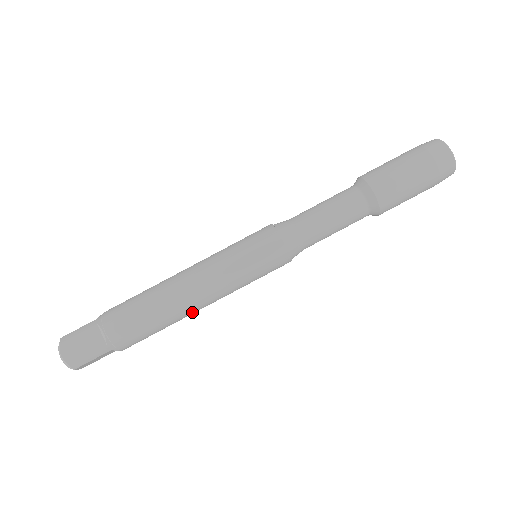
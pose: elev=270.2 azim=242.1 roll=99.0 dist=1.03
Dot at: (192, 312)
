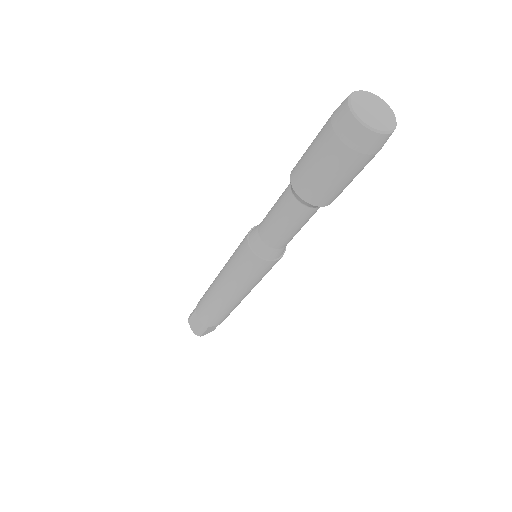
Dot at: occluded
